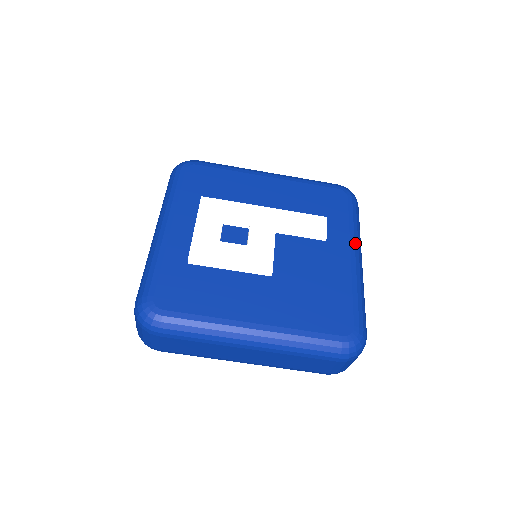
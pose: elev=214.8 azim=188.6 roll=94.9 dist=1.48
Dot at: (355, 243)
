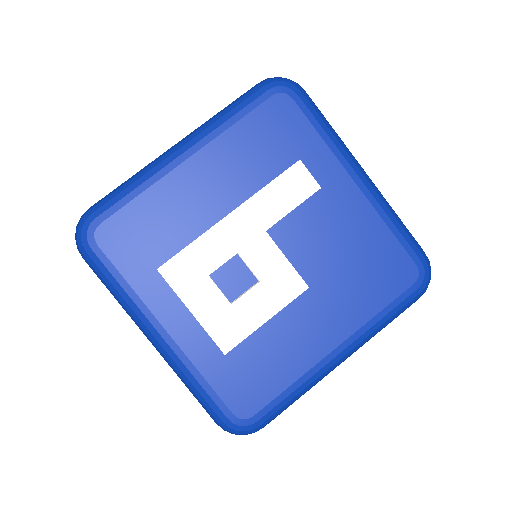
Dot at: (347, 160)
